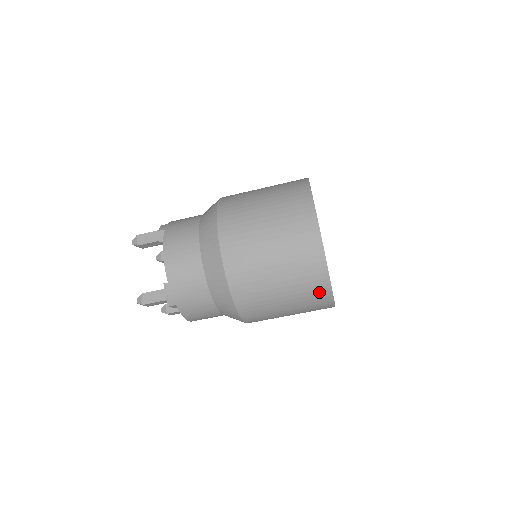
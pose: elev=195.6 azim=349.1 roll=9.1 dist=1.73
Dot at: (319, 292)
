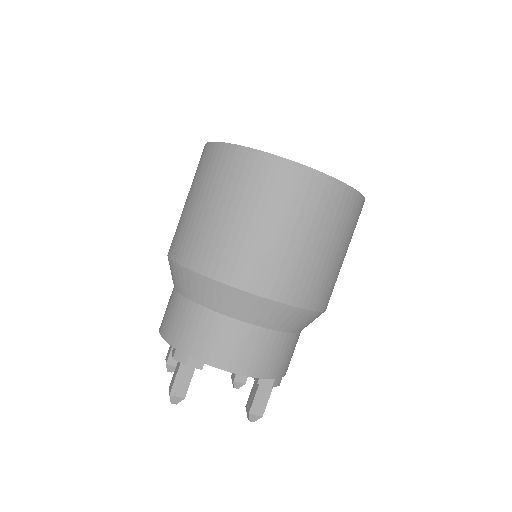
Dot at: (257, 169)
